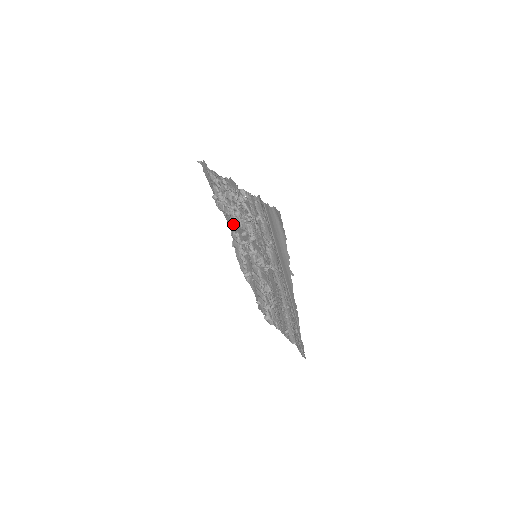
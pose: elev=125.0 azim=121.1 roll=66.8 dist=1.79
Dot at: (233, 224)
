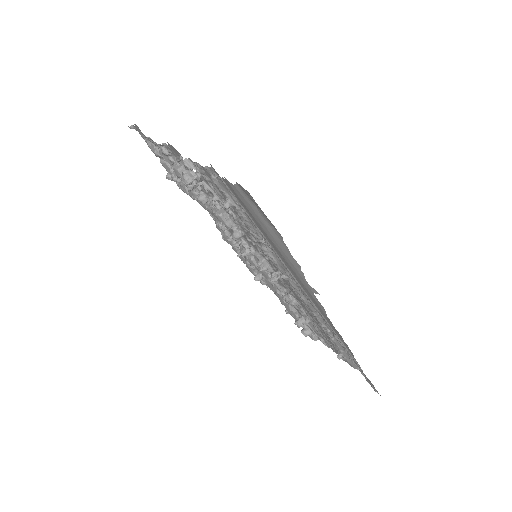
Dot at: occluded
